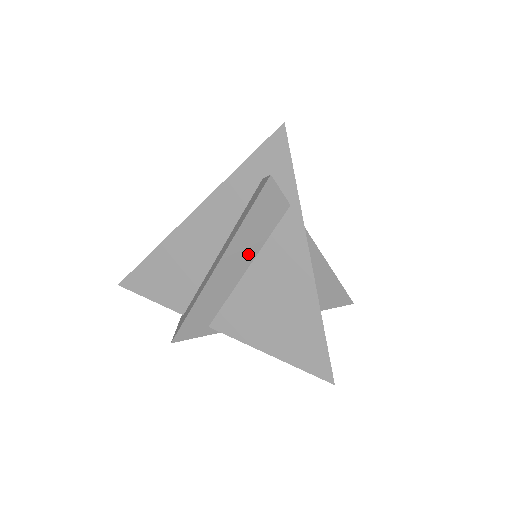
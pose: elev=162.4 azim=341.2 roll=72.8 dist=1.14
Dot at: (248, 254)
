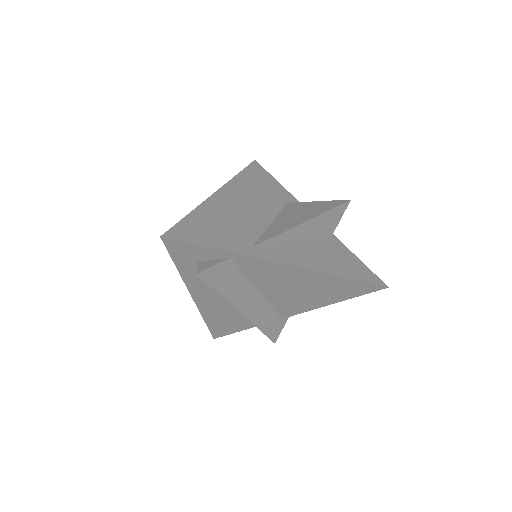
Dot at: (248, 291)
